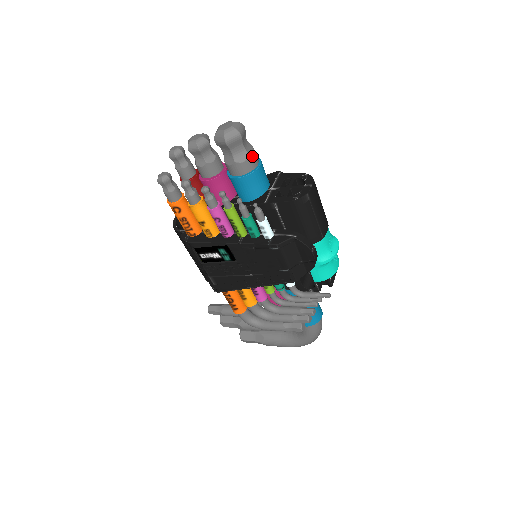
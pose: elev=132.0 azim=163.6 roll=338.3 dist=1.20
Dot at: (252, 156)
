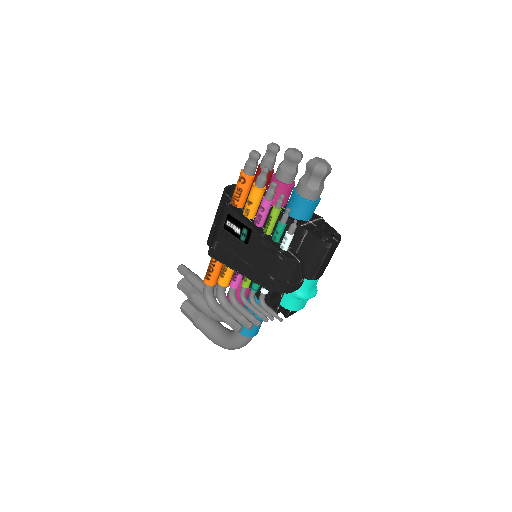
Dot at: (319, 192)
